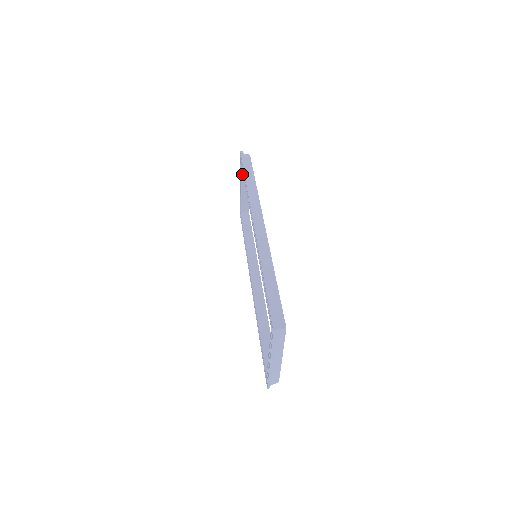
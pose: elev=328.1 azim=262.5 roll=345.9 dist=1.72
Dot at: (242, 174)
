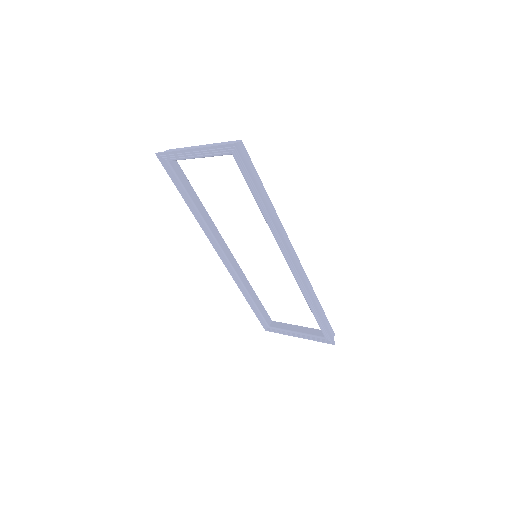
Dot at: (216, 155)
